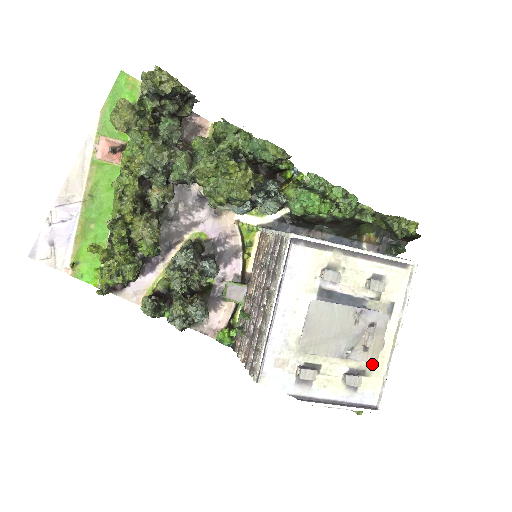
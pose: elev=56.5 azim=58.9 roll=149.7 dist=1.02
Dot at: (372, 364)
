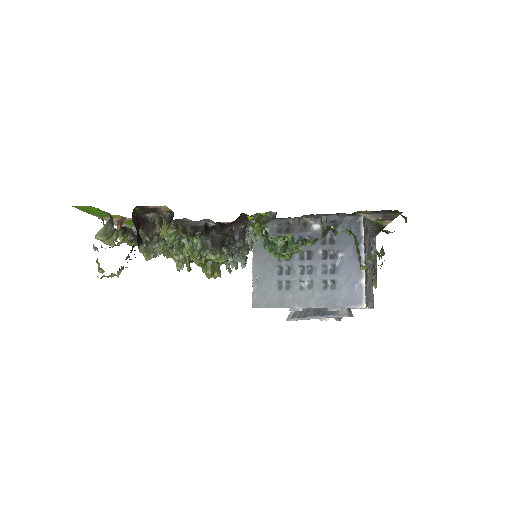
Dot at: occluded
